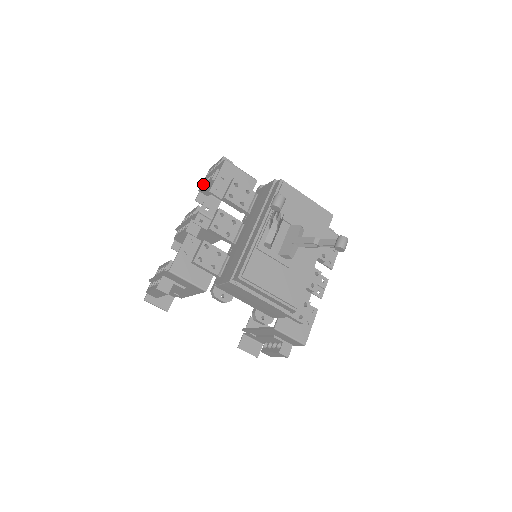
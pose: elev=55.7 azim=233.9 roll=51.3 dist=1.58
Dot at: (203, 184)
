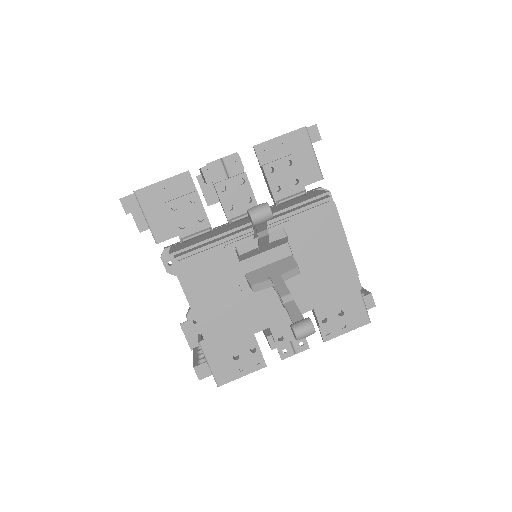
Dot at: occluded
